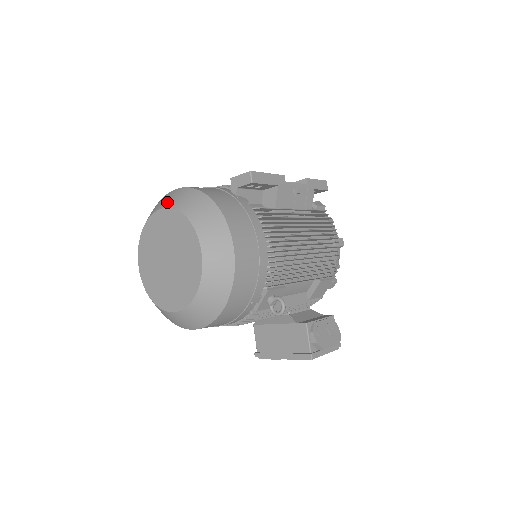
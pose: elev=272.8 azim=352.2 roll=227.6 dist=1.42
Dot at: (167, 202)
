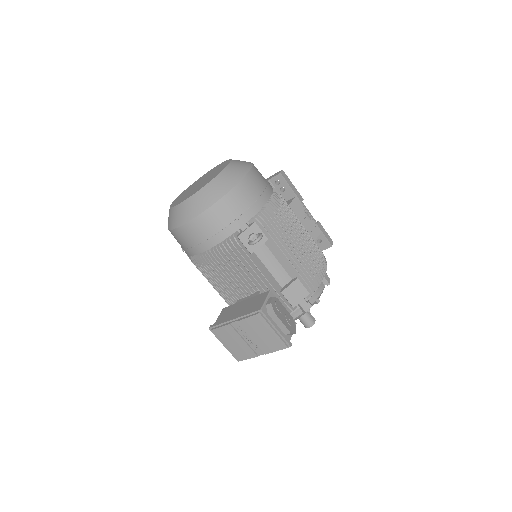
Dot at: occluded
